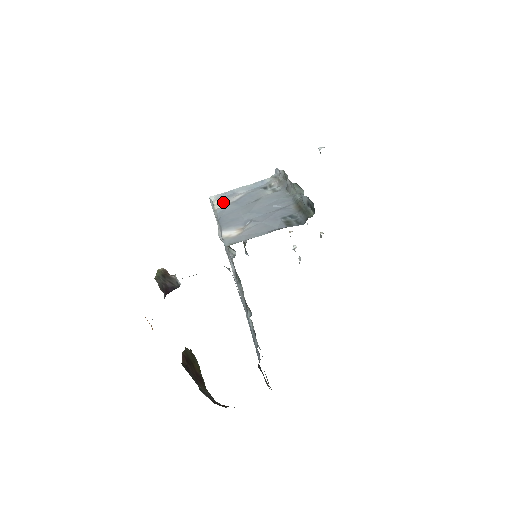
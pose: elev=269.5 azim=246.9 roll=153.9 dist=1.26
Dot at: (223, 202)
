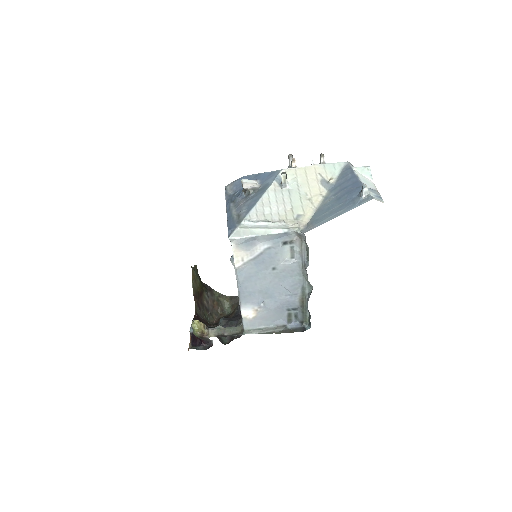
Dot at: (243, 255)
